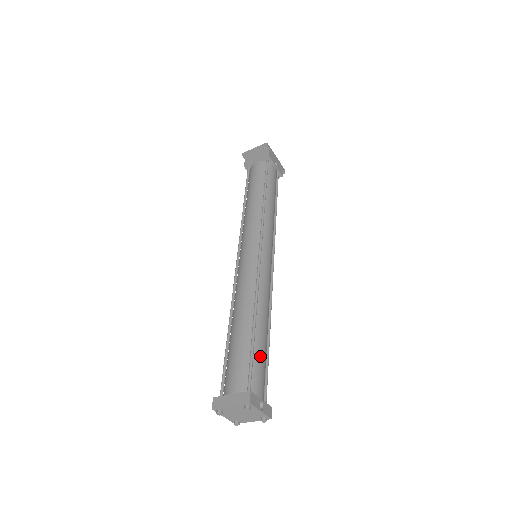
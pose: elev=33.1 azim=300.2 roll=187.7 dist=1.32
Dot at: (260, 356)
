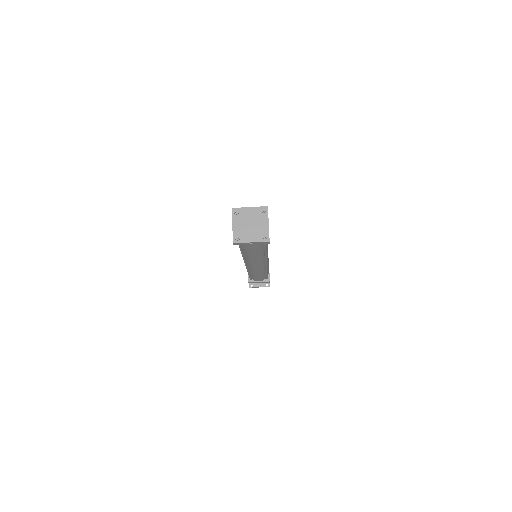
Dot at: occluded
